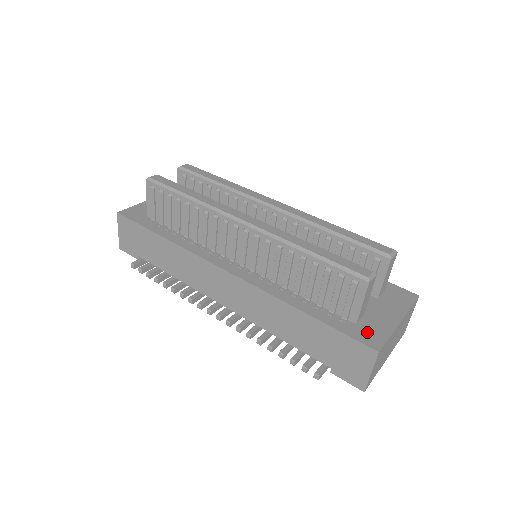
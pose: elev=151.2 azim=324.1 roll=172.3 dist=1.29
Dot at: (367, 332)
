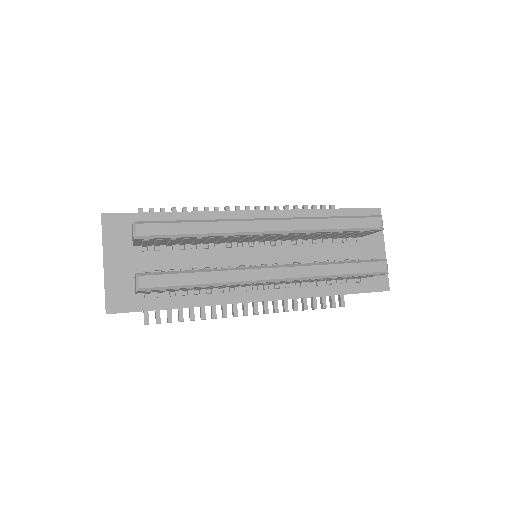
Dot at: (376, 279)
